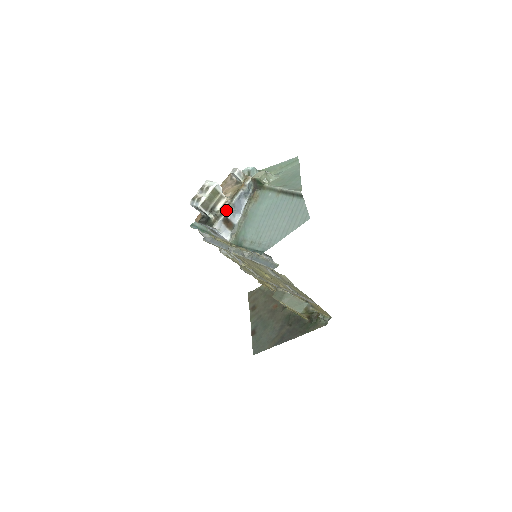
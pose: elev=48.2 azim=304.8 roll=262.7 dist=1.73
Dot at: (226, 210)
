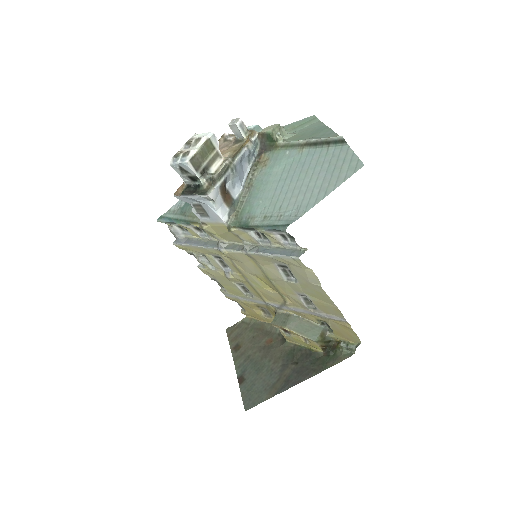
Dot at: (225, 173)
